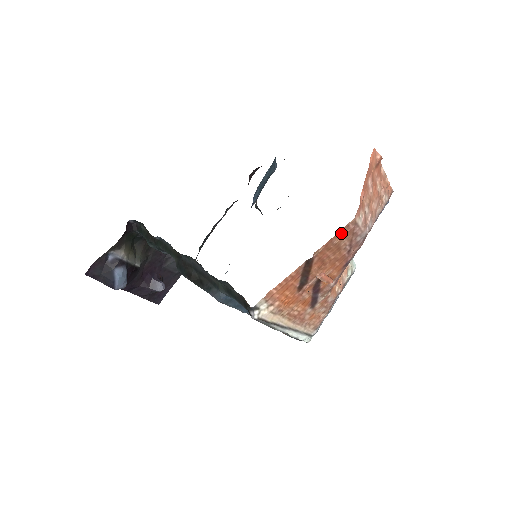
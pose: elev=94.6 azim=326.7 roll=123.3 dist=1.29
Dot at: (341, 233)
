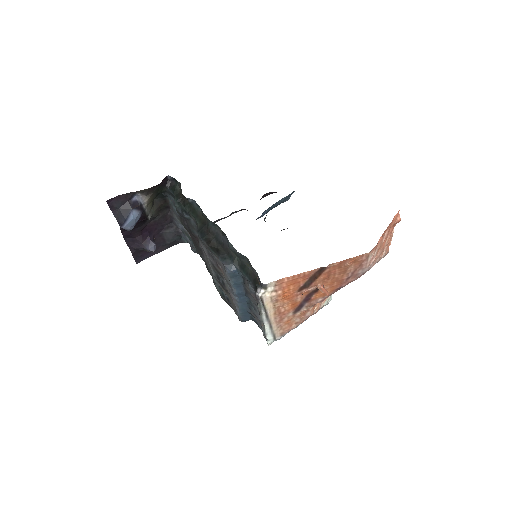
Dot at: (355, 259)
